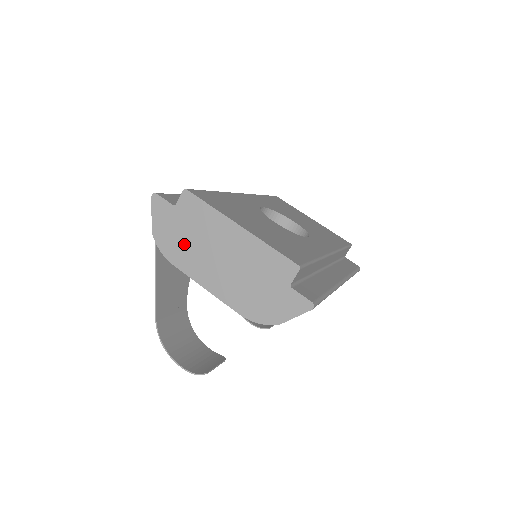
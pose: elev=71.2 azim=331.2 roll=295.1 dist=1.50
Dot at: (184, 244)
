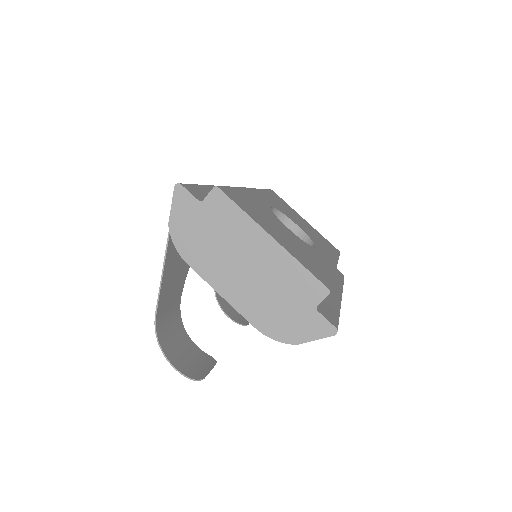
Dot at: (205, 245)
